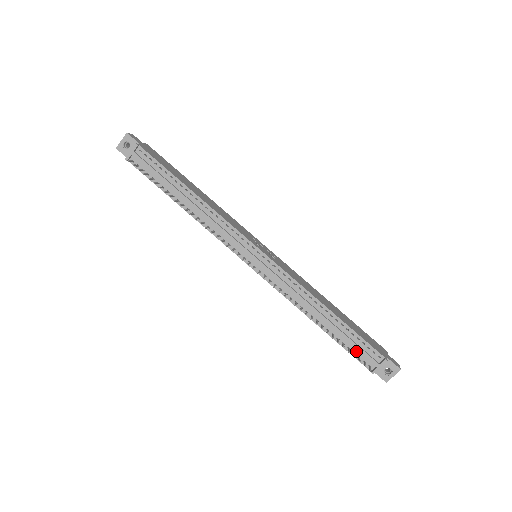
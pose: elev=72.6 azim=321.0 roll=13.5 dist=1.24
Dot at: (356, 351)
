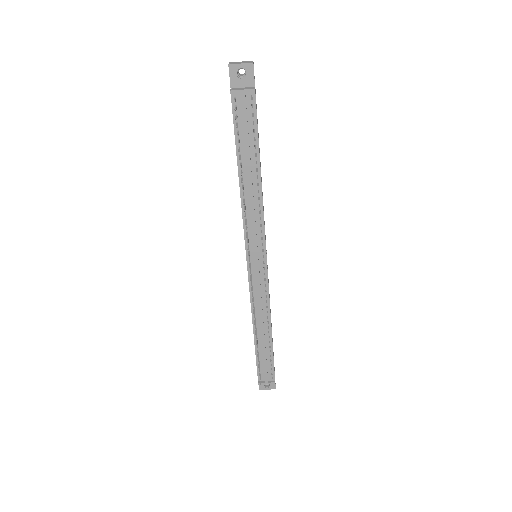
Dot at: (262, 366)
